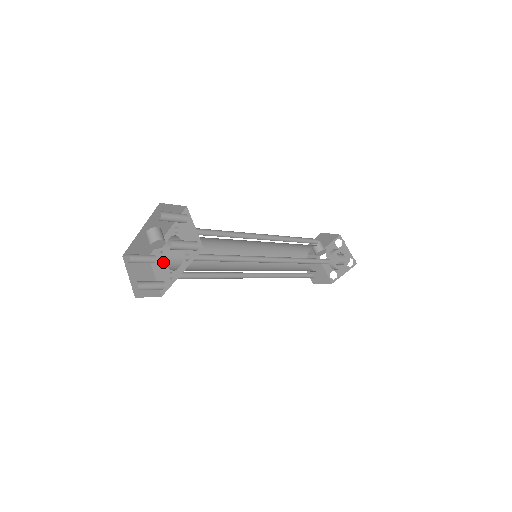
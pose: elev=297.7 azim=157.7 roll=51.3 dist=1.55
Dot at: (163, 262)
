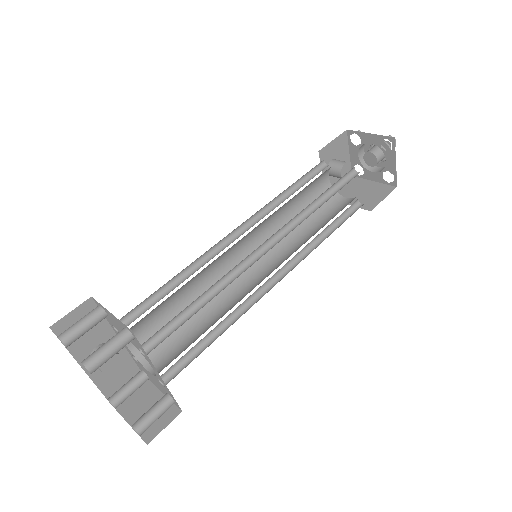
Dot at: (147, 372)
